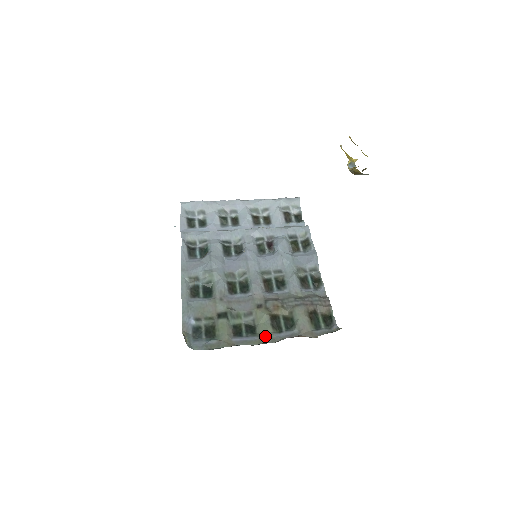
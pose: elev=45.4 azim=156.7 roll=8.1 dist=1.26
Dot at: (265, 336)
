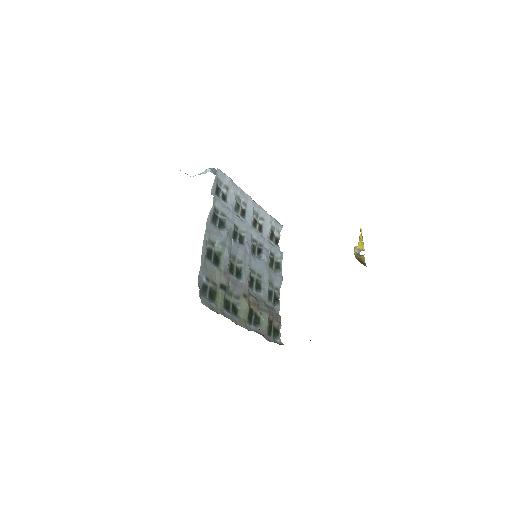
Dot at: (243, 321)
